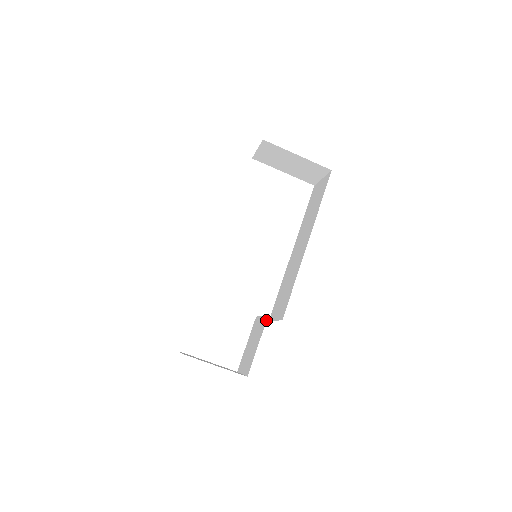
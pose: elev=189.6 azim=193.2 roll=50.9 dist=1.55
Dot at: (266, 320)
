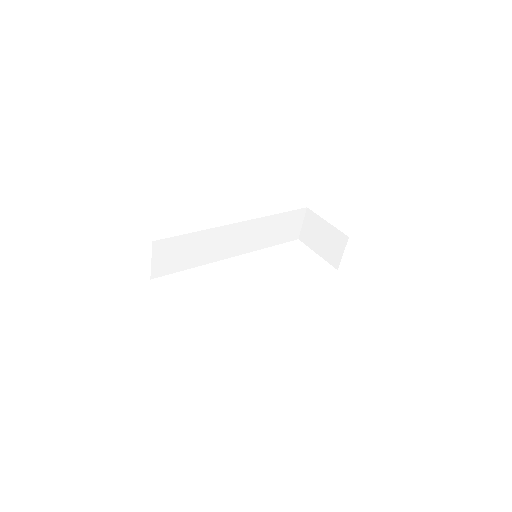
Dot at: occluded
